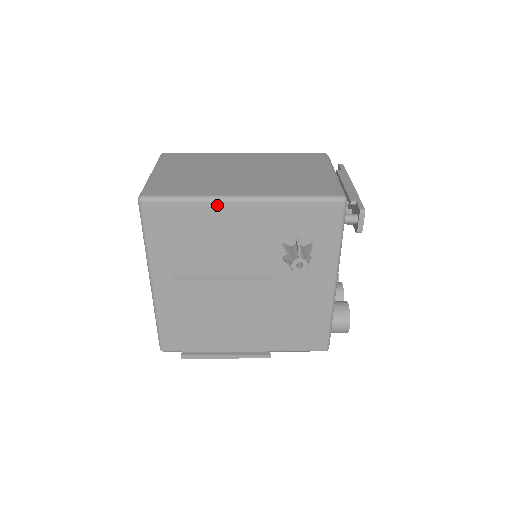
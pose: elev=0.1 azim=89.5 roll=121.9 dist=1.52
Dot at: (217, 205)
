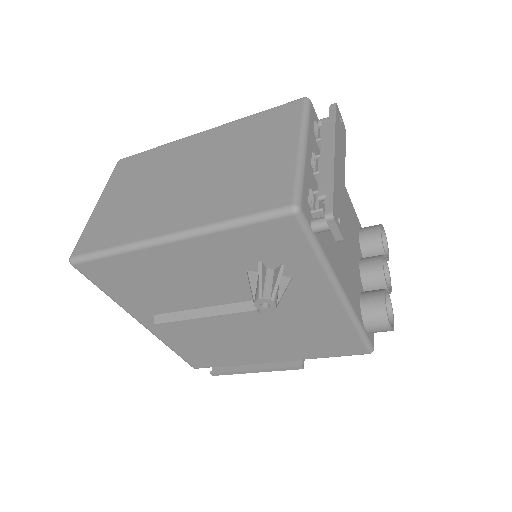
Dot at: (146, 252)
